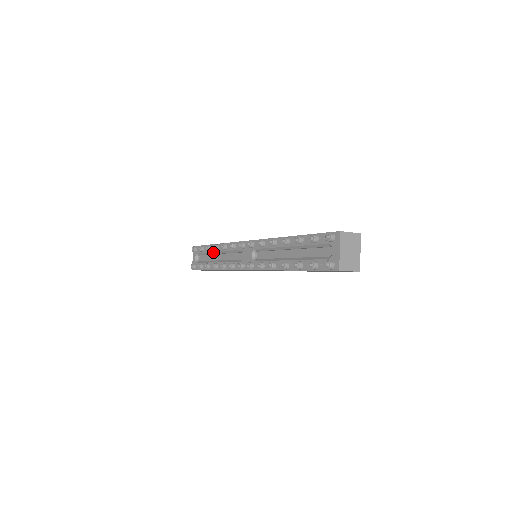
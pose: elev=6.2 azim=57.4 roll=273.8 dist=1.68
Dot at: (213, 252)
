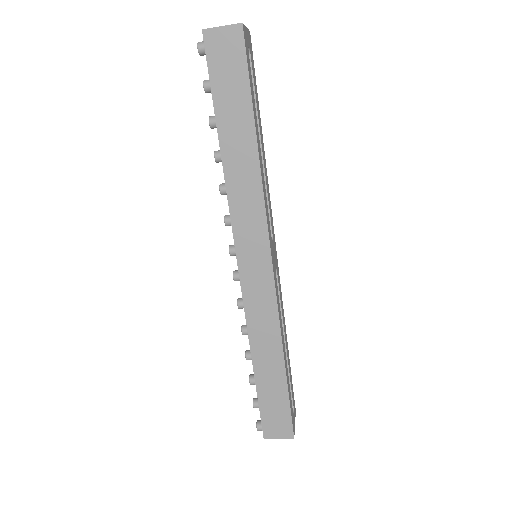
Dot at: occluded
